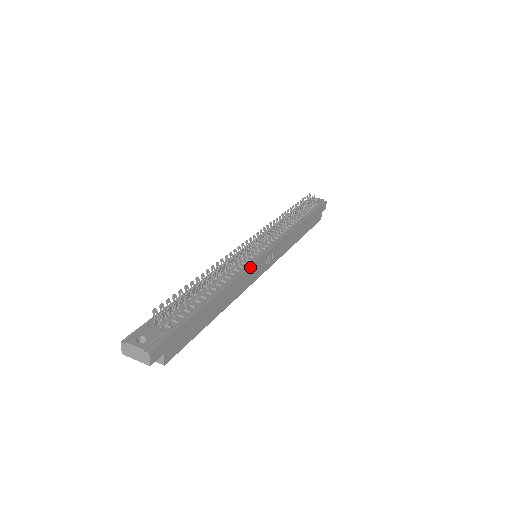
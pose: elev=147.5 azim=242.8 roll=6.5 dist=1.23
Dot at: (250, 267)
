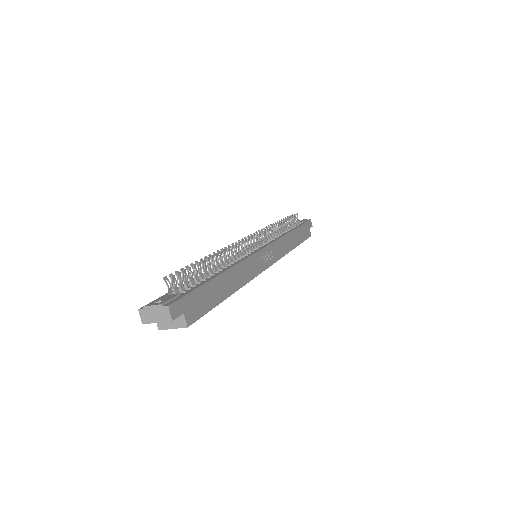
Dot at: (251, 256)
